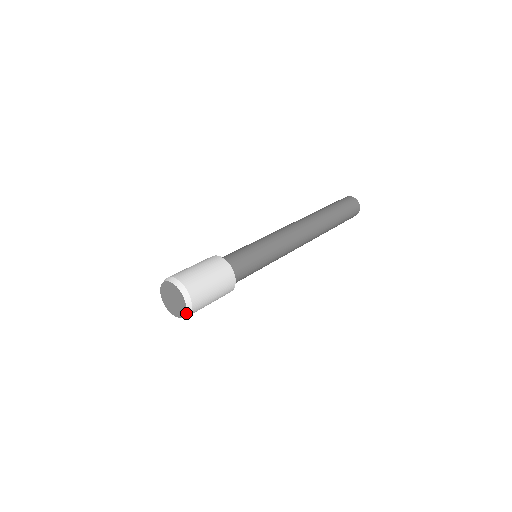
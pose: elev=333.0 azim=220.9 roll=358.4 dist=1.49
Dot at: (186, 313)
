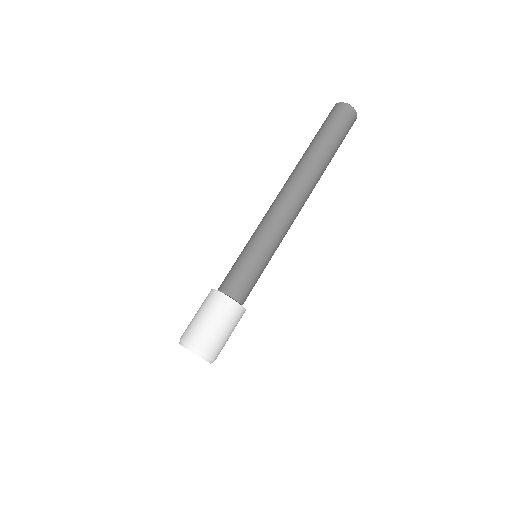
Dot at: occluded
